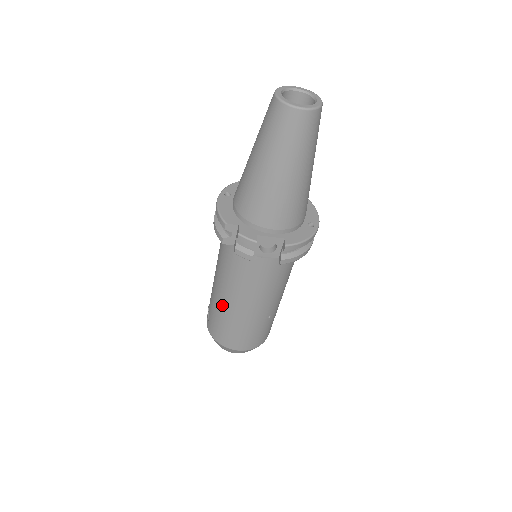
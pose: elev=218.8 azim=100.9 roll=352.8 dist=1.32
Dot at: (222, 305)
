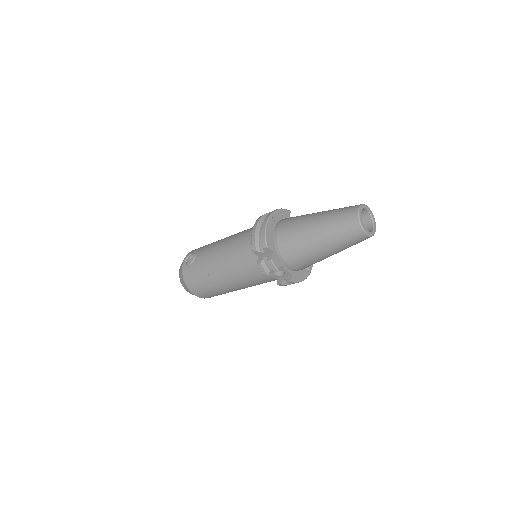
Dot at: (212, 271)
